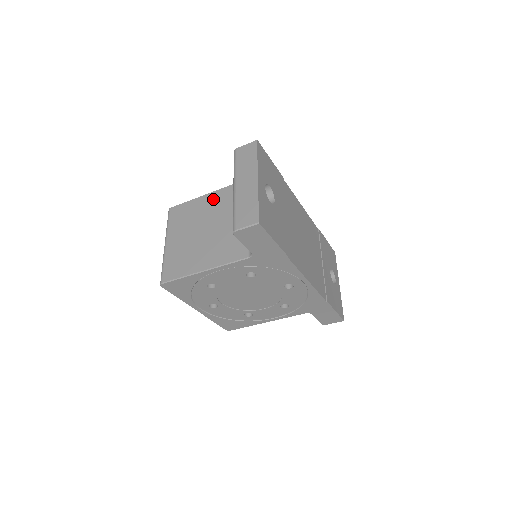
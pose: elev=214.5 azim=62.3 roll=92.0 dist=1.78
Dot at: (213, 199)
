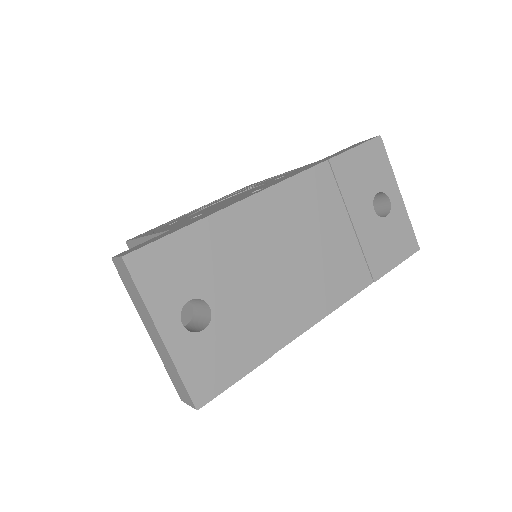
Dot at: occluded
